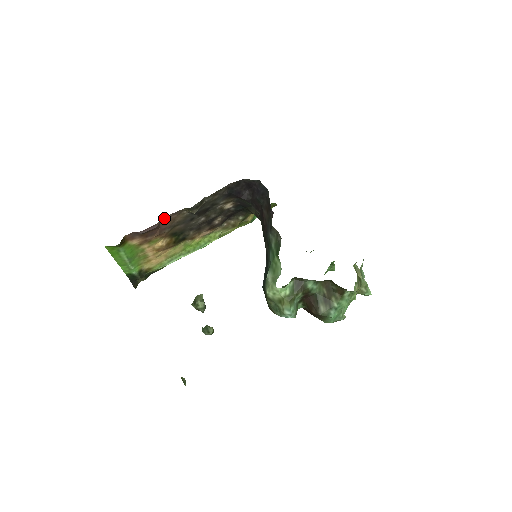
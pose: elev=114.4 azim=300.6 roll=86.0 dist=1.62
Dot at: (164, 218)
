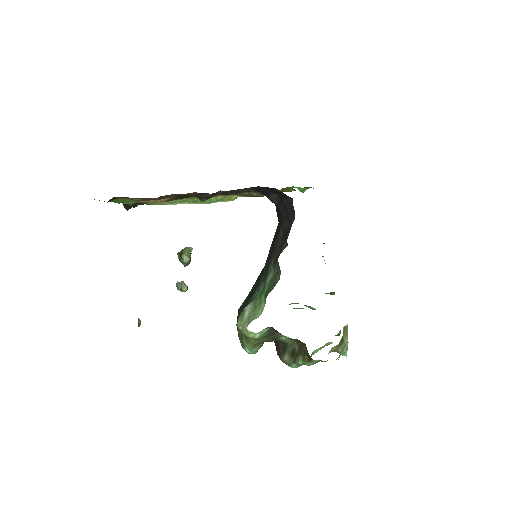
Dot at: (165, 195)
